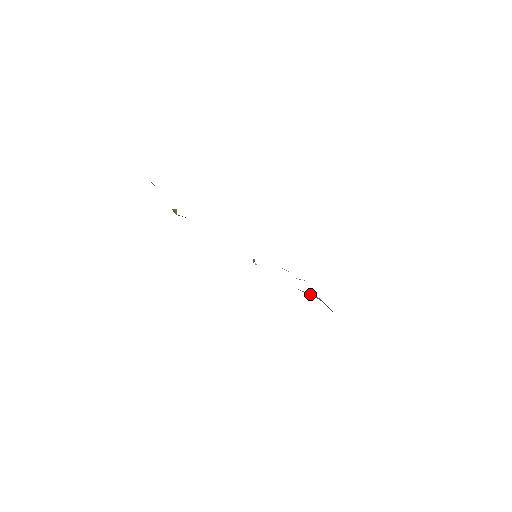
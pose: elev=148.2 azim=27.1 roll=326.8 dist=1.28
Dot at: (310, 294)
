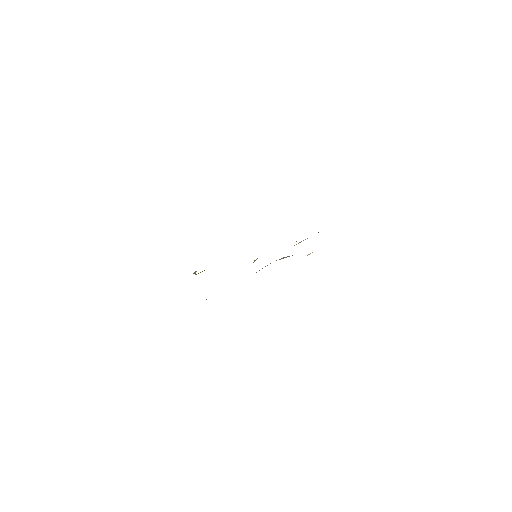
Dot at: (282, 258)
